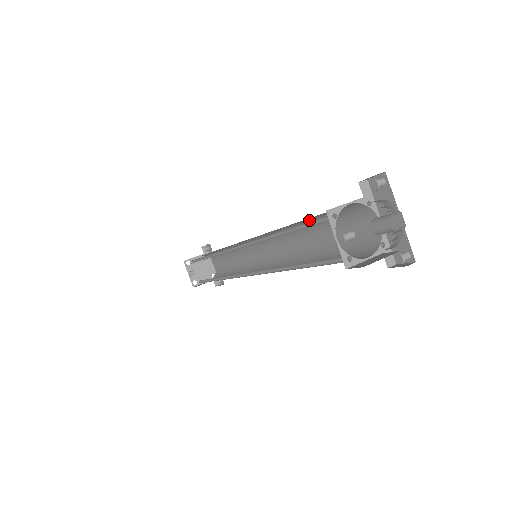
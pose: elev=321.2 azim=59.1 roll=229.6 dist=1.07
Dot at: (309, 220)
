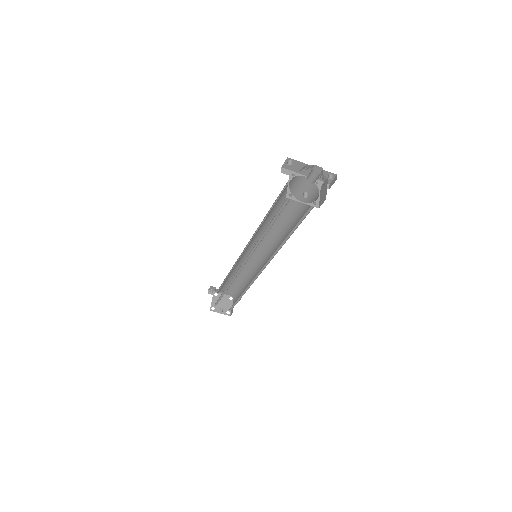
Dot at: (271, 210)
